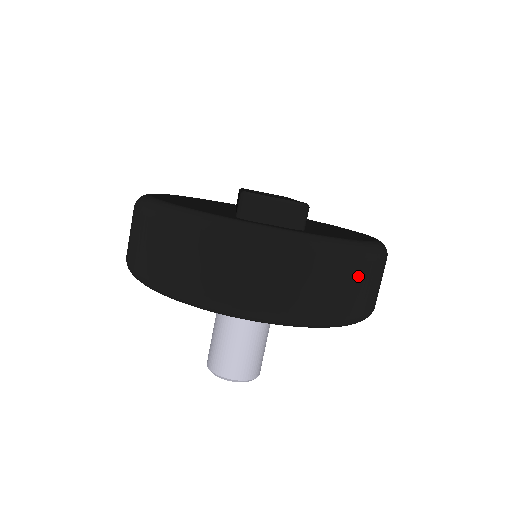
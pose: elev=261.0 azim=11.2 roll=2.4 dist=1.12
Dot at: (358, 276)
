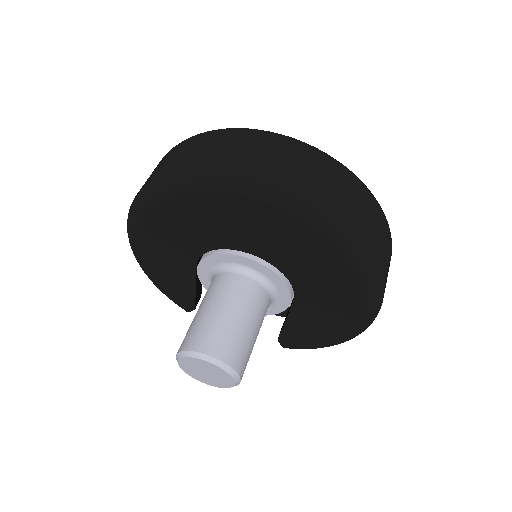
Dot at: (367, 206)
